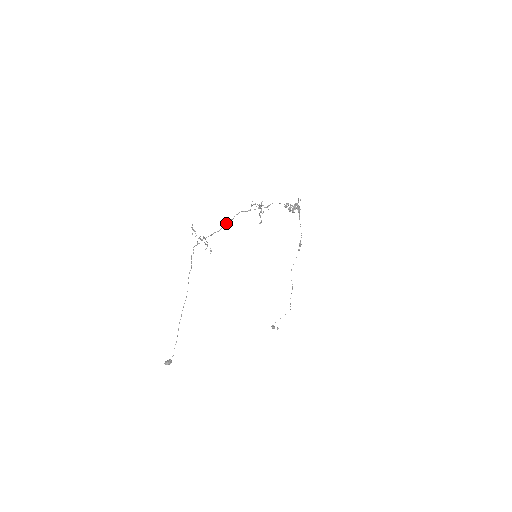
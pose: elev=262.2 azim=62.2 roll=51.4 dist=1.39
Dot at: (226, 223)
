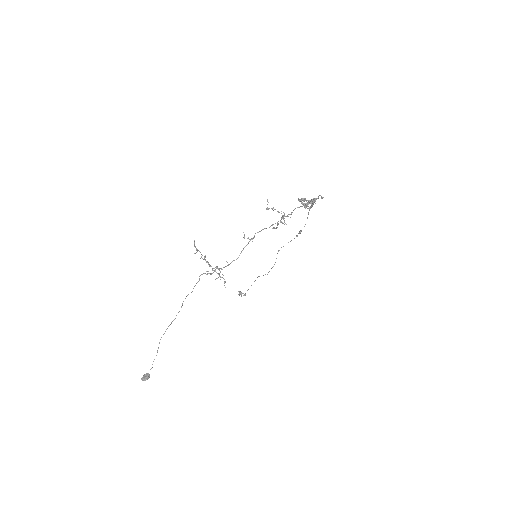
Dot at: (245, 246)
